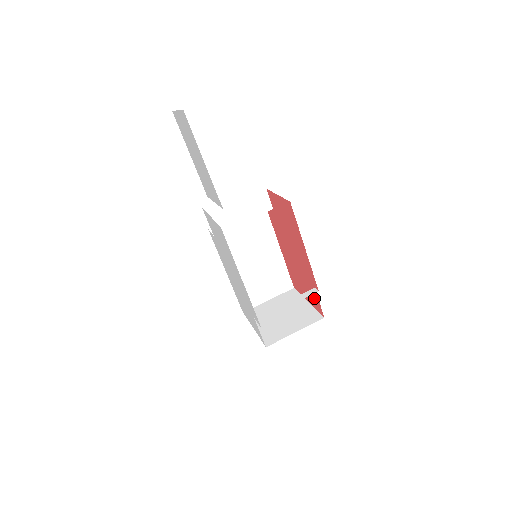
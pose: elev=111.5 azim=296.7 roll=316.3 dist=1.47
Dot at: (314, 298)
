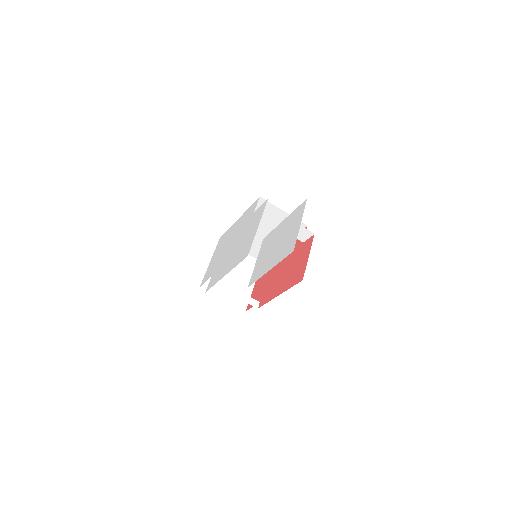
Dot at: (255, 298)
